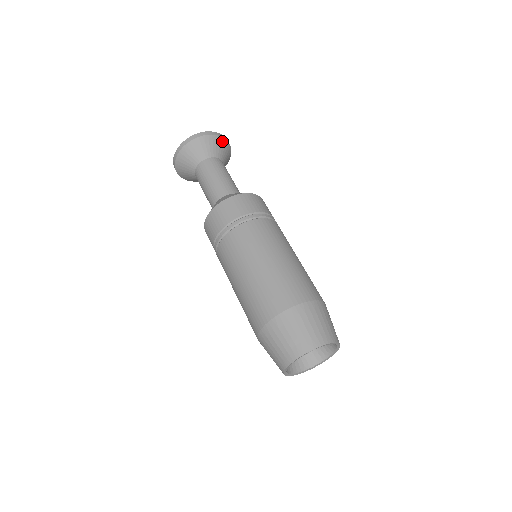
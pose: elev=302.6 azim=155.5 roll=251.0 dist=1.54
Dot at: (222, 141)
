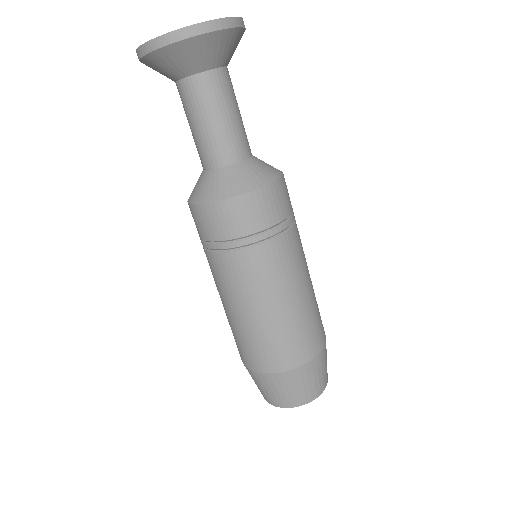
Dot at: (203, 40)
